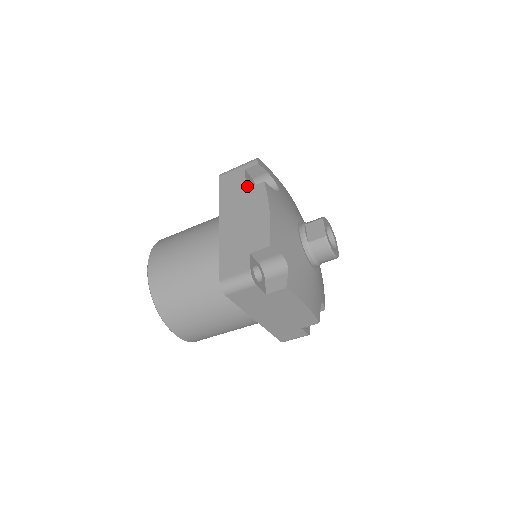
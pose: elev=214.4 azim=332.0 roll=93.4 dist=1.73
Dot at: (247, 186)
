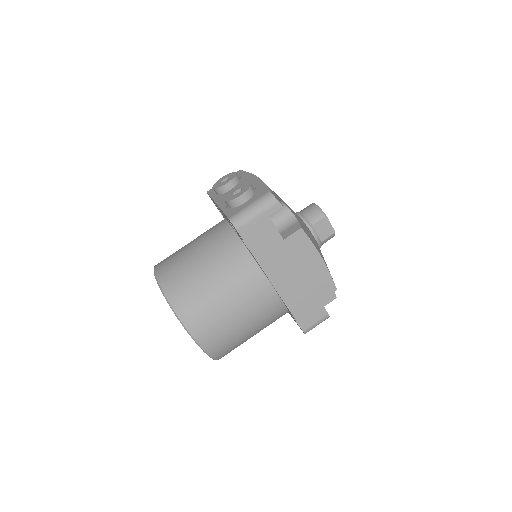
Dot at: (279, 234)
